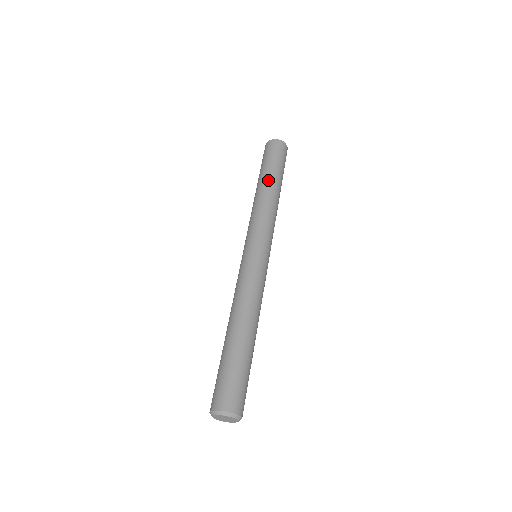
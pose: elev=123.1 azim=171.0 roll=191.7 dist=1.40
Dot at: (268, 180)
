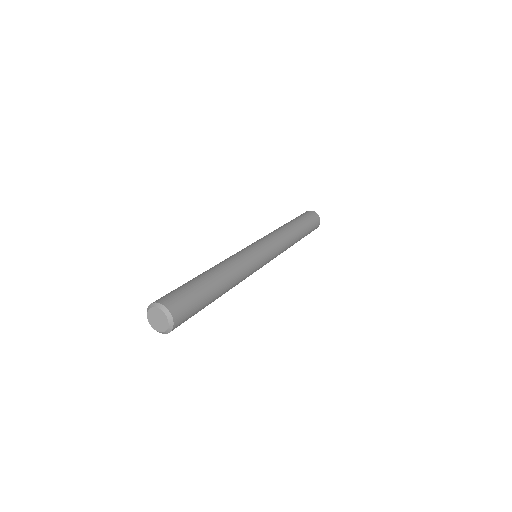
Dot at: occluded
